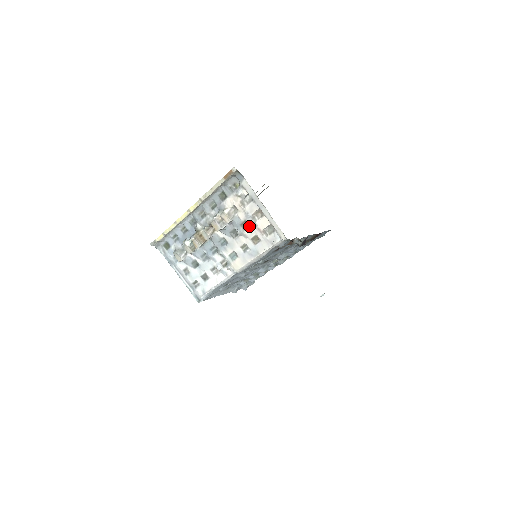
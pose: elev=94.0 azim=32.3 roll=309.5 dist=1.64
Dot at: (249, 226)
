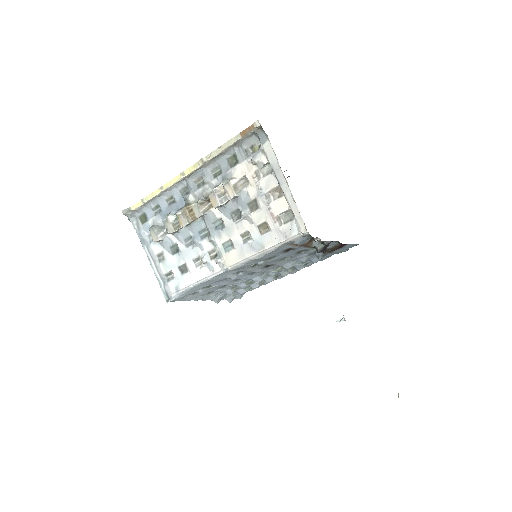
Dot at: (259, 207)
